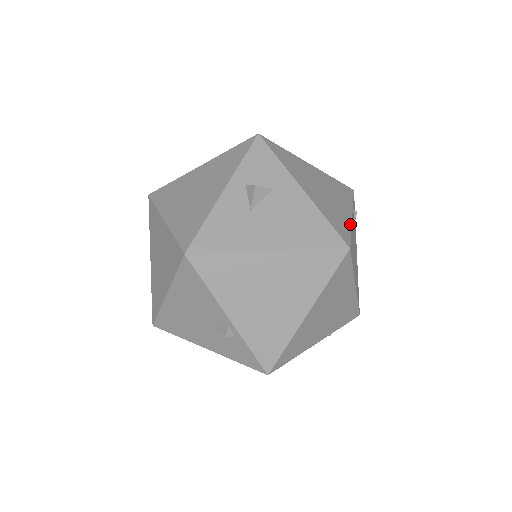
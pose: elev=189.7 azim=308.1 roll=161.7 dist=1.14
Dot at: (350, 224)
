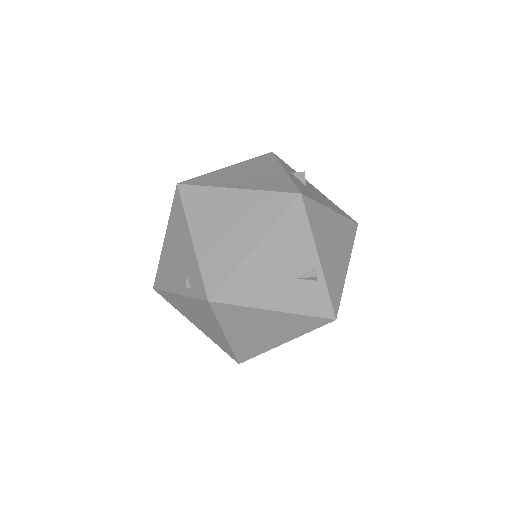
Dot at: occluded
